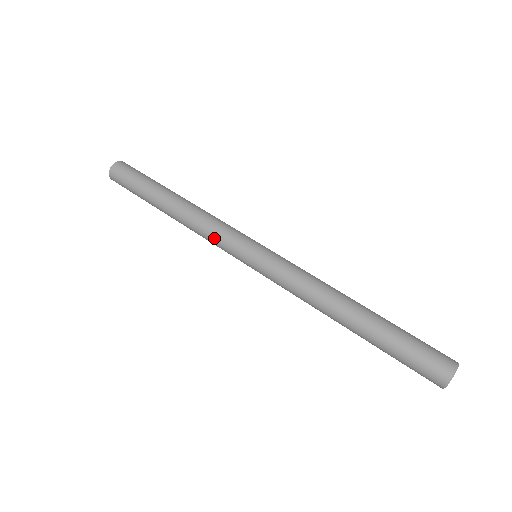
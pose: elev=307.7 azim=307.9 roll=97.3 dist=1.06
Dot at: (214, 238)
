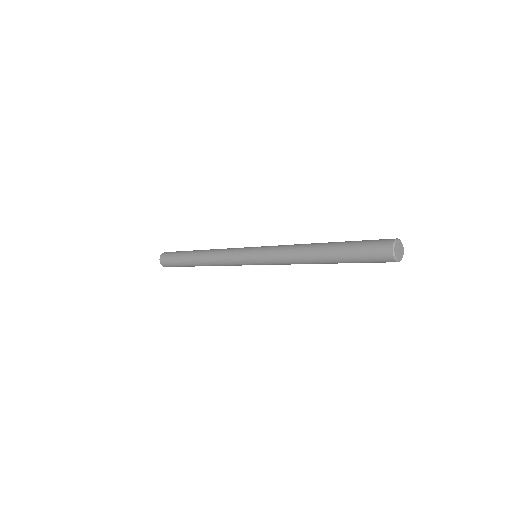
Dot at: (226, 257)
